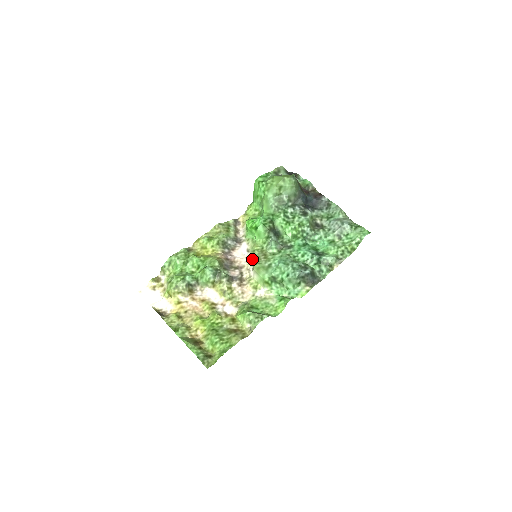
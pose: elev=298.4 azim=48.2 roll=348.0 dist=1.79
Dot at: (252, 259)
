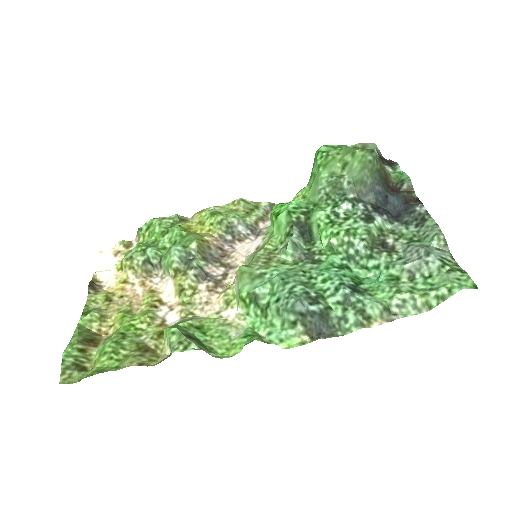
Dot at: (250, 259)
